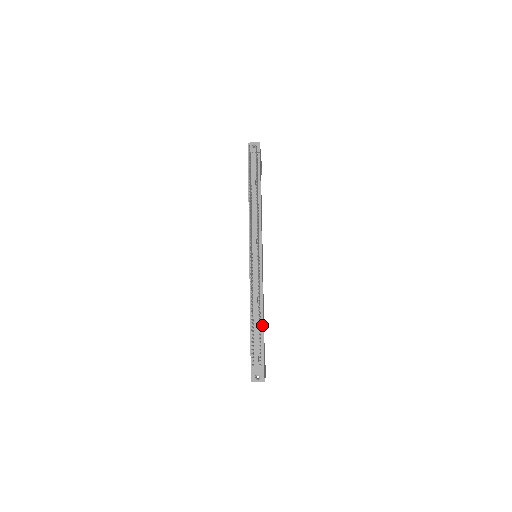
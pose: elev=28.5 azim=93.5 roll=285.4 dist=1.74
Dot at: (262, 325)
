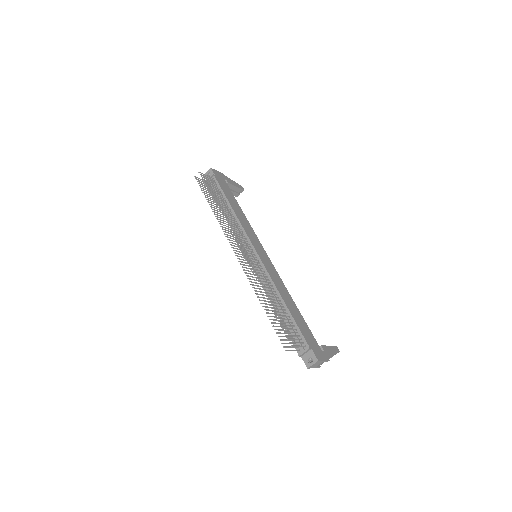
Dot at: (287, 310)
